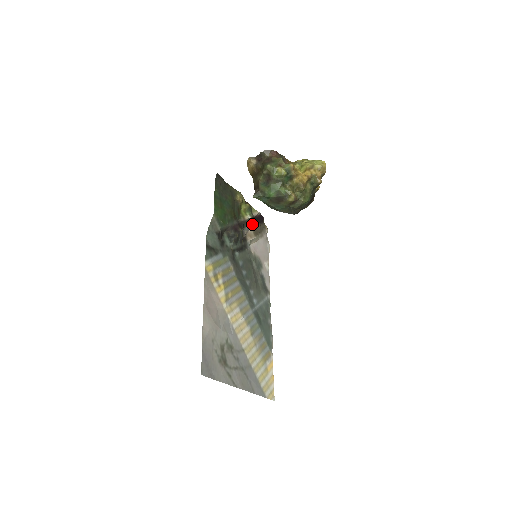
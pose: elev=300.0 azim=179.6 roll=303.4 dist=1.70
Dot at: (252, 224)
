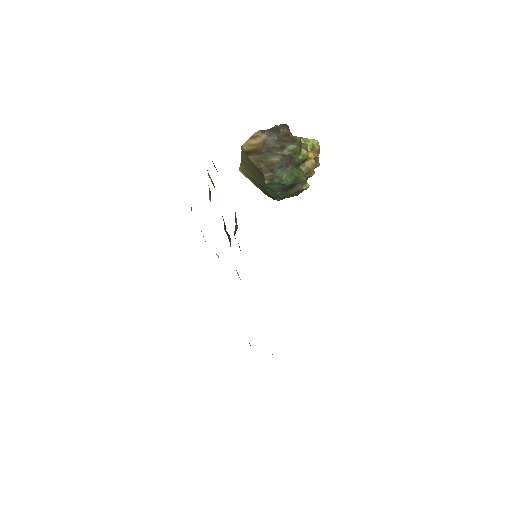
Dot at: occluded
